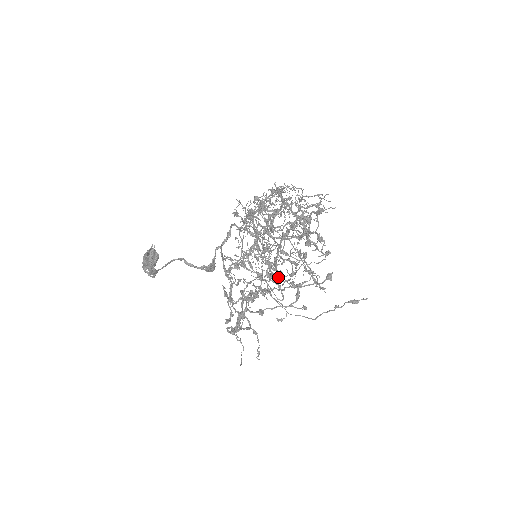
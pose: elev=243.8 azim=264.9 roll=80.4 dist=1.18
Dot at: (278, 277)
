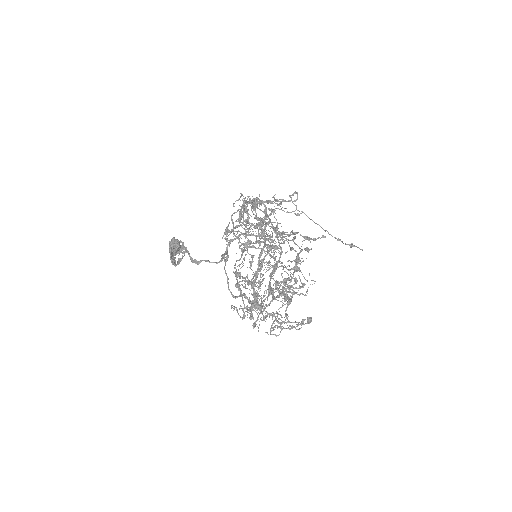
Dot at: occluded
